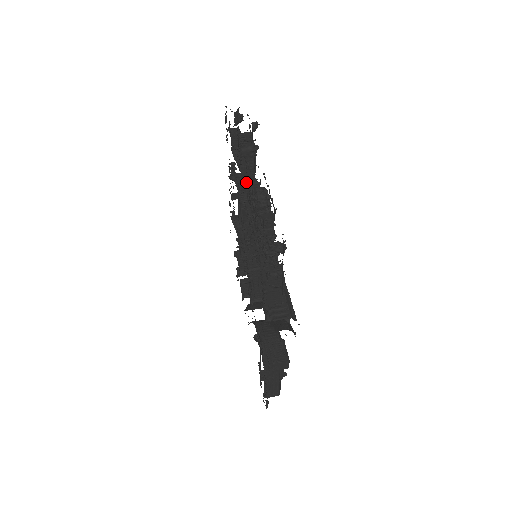
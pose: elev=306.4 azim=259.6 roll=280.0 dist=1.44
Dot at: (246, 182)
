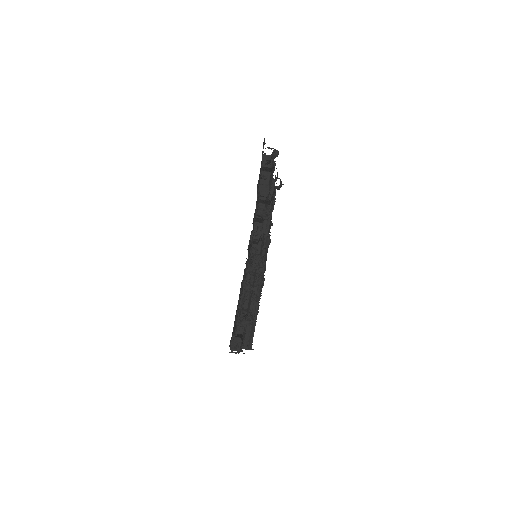
Dot at: occluded
